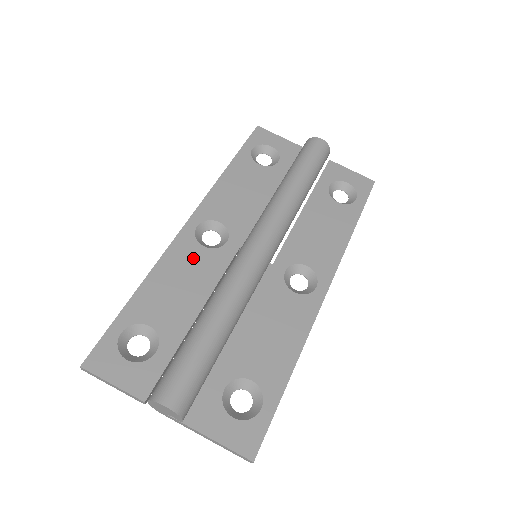
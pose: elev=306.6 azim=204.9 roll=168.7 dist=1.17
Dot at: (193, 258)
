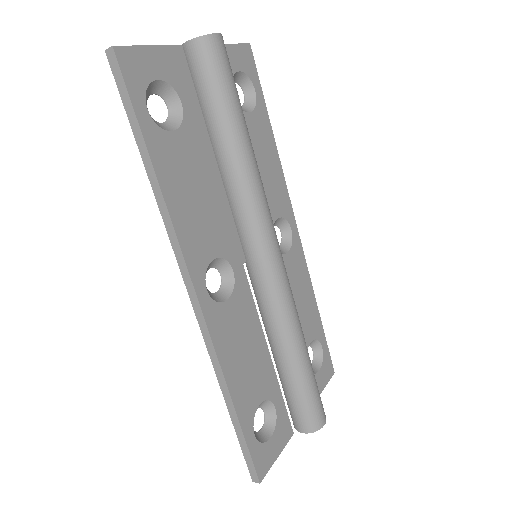
Dot at: (232, 321)
